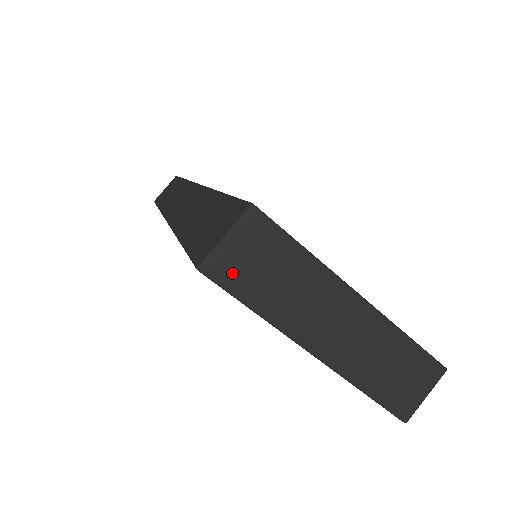
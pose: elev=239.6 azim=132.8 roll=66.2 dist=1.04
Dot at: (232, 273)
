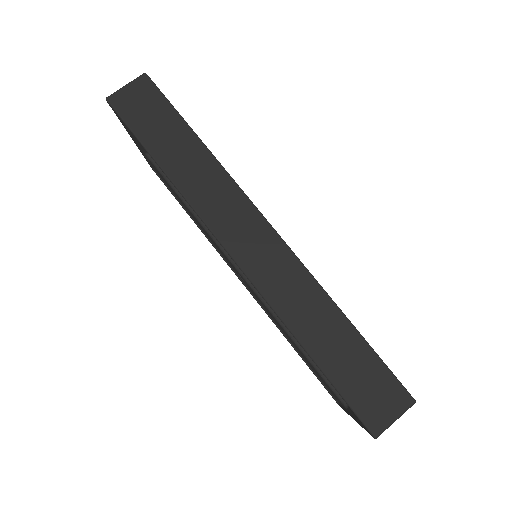
Dot at: occluded
